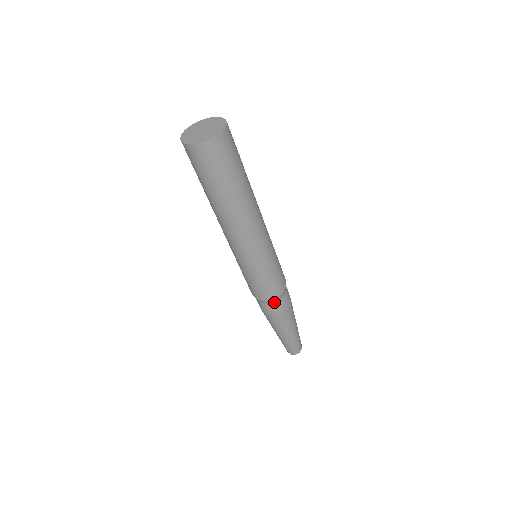
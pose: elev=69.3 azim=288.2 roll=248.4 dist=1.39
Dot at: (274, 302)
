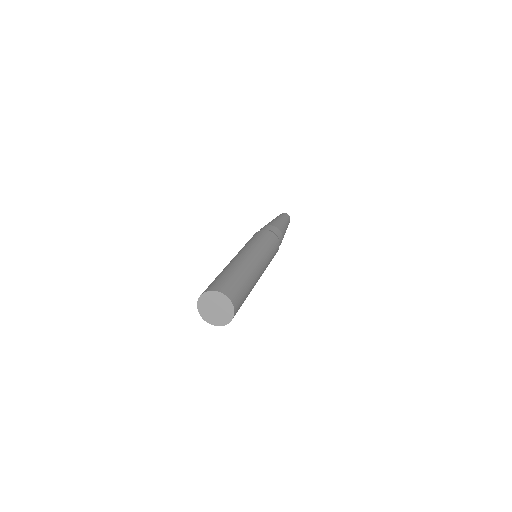
Dot at: occluded
